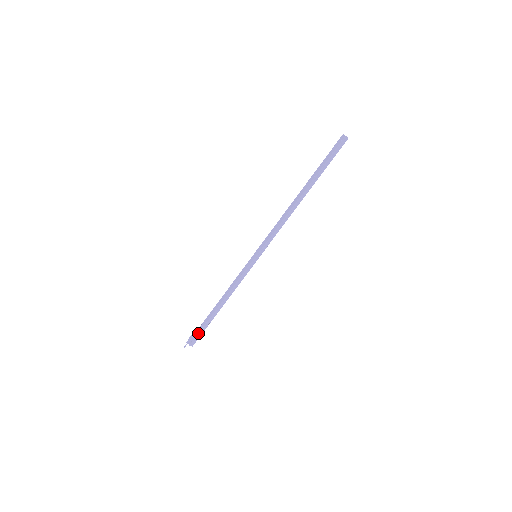
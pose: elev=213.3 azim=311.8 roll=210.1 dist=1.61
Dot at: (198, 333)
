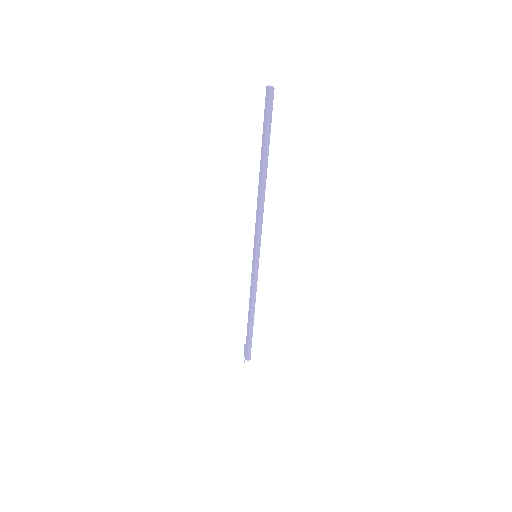
Dot at: (247, 347)
